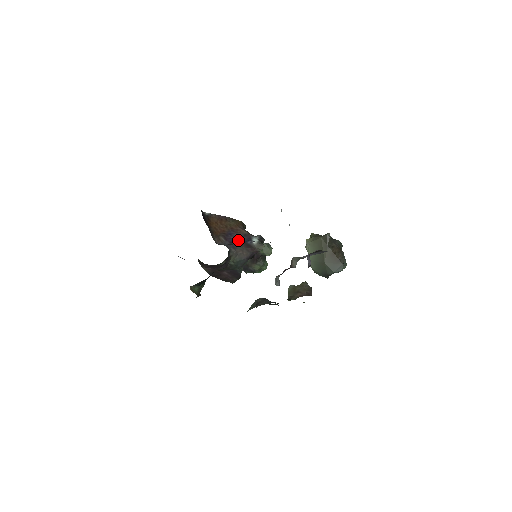
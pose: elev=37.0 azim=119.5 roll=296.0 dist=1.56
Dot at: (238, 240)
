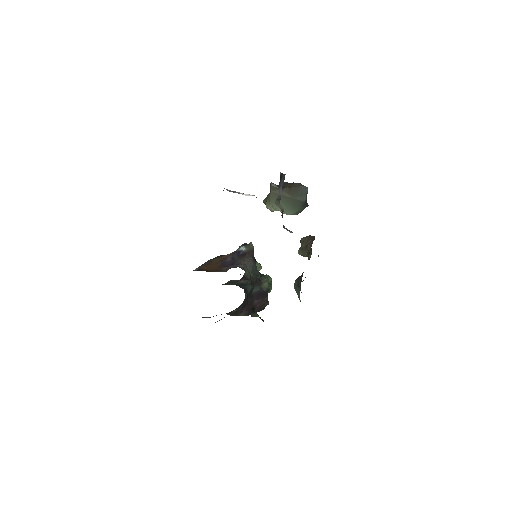
Dot at: (234, 260)
